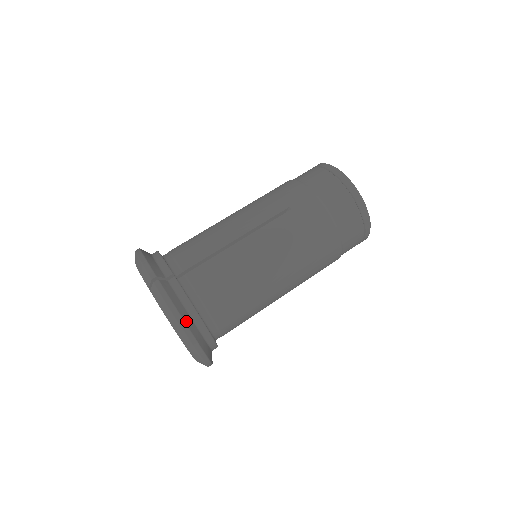
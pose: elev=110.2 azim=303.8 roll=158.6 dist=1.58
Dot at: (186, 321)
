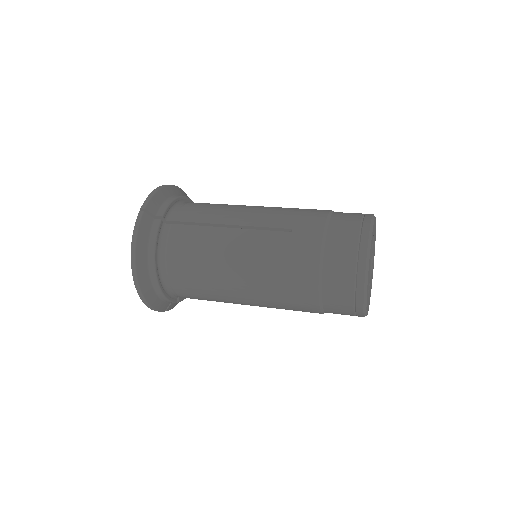
Dot at: (138, 257)
